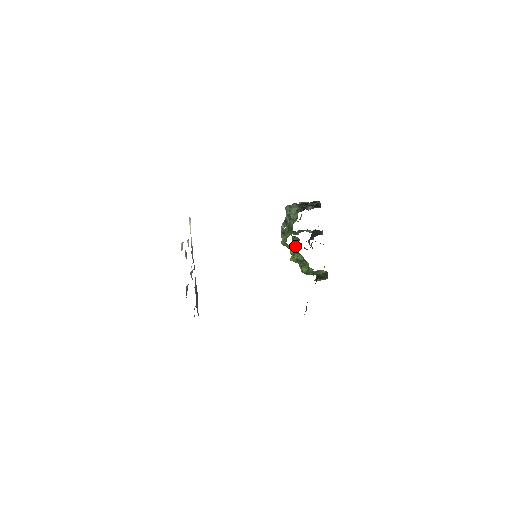
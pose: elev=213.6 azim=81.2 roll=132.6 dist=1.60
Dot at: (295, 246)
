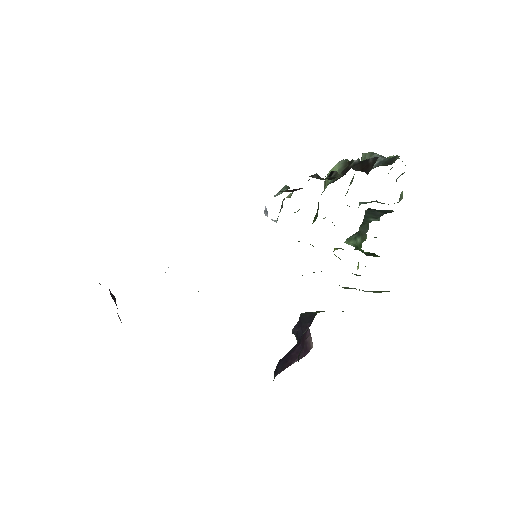
Dot at: occluded
